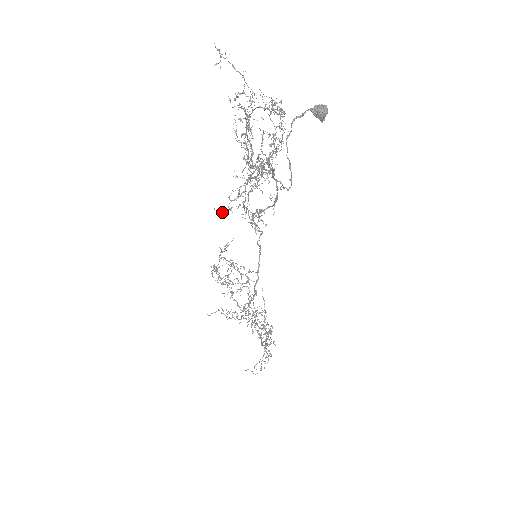
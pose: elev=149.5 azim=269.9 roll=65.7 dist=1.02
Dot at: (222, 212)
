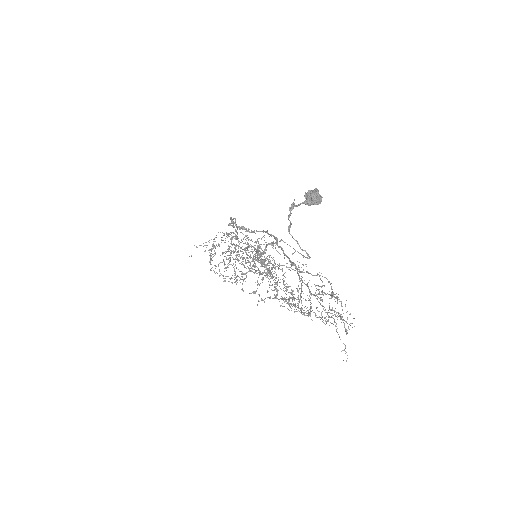
Dot at: occluded
